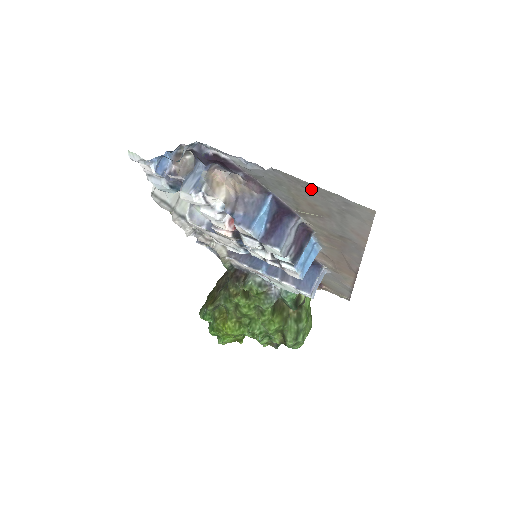
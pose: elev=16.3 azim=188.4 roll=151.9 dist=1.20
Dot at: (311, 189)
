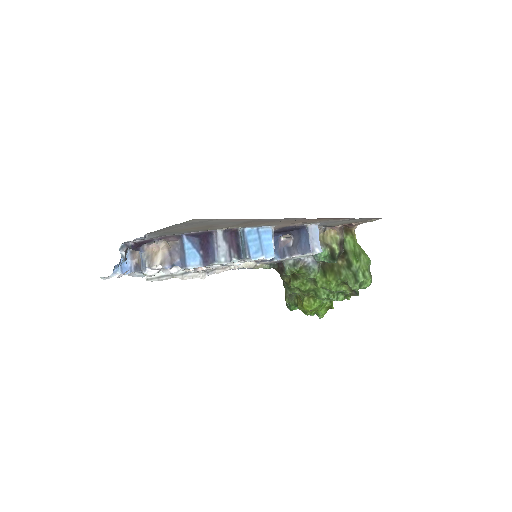
Dot at: (171, 228)
